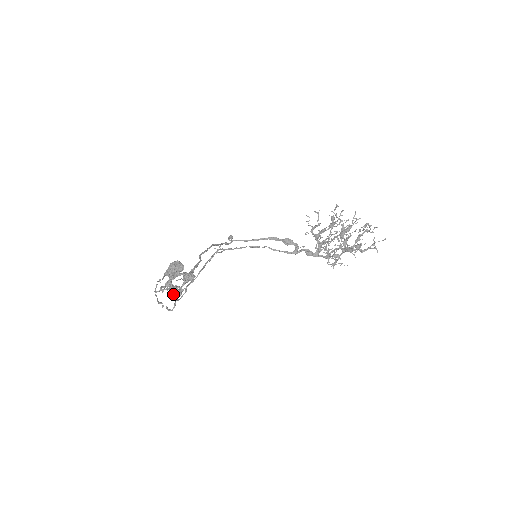
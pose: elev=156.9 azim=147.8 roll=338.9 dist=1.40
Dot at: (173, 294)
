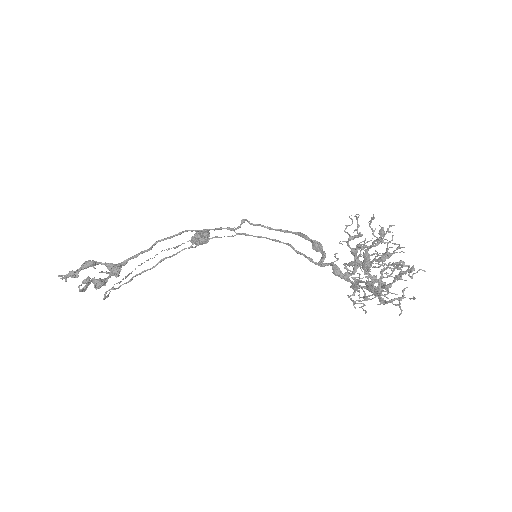
Dot at: (79, 286)
